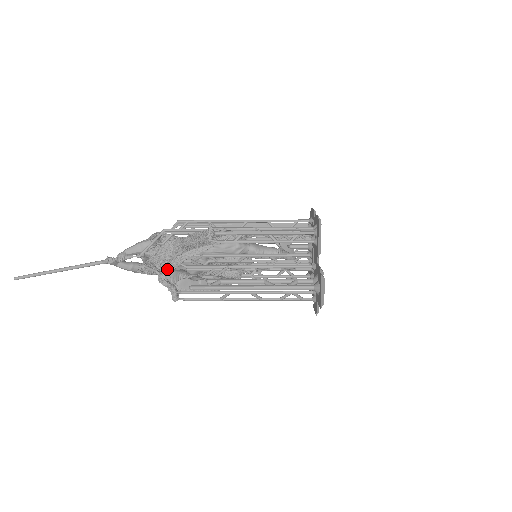
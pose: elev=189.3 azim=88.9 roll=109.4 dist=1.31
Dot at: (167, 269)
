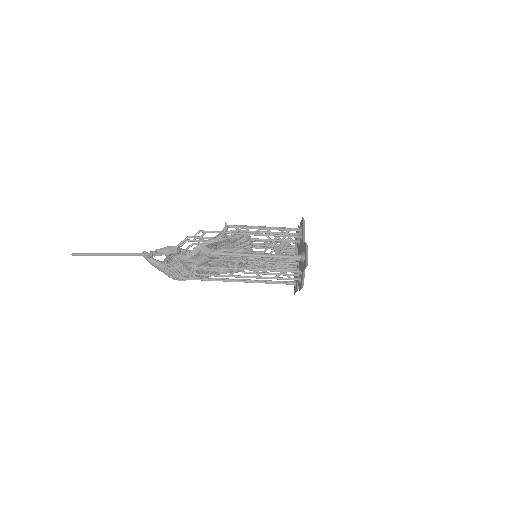
Dot at: (190, 254)
